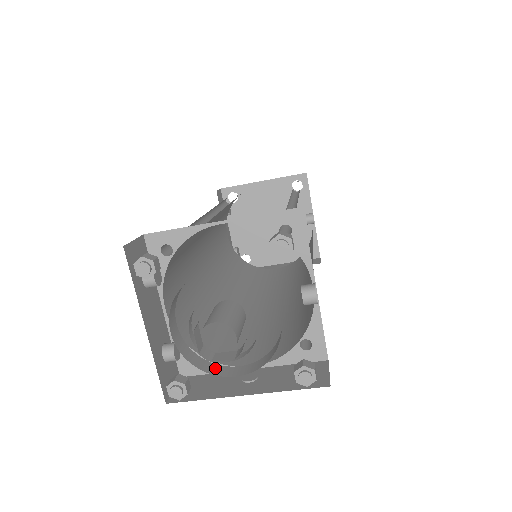
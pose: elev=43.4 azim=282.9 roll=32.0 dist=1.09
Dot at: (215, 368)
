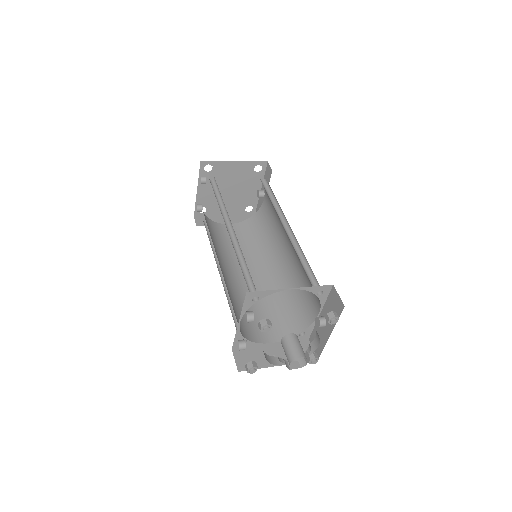
Dot at: (274, 360)
